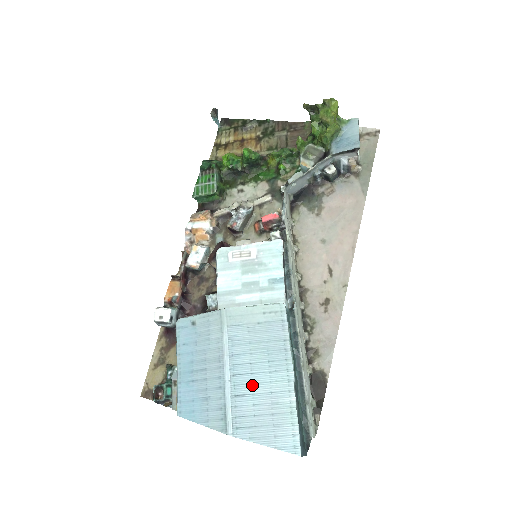
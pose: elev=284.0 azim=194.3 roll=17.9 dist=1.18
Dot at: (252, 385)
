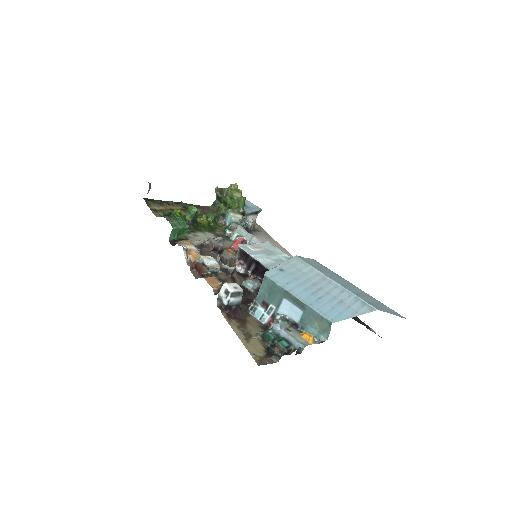
Dot at: (353, 289)
